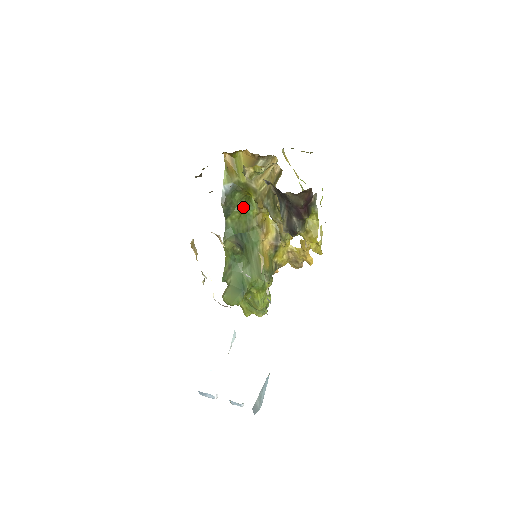
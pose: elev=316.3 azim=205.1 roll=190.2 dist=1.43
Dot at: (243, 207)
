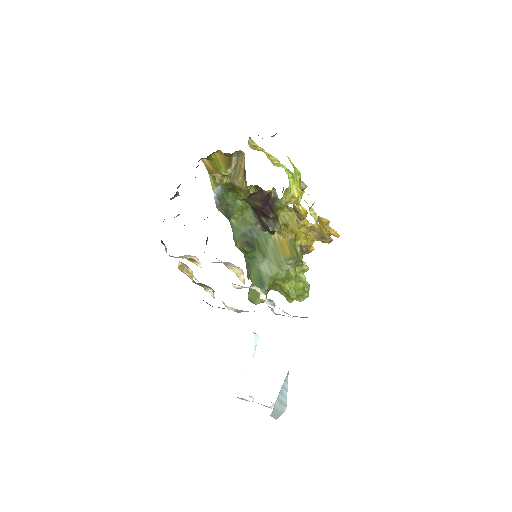
Dot at: (242, 204)
